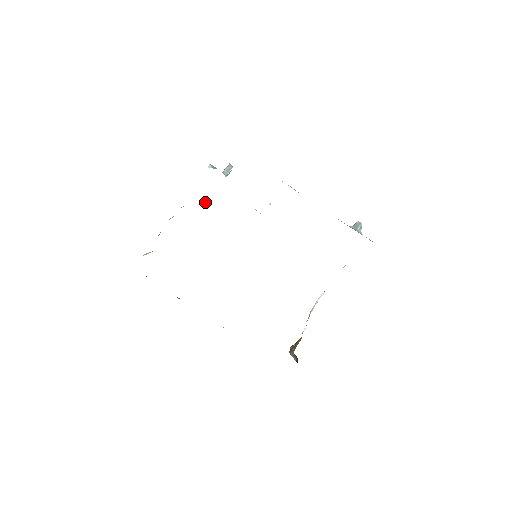
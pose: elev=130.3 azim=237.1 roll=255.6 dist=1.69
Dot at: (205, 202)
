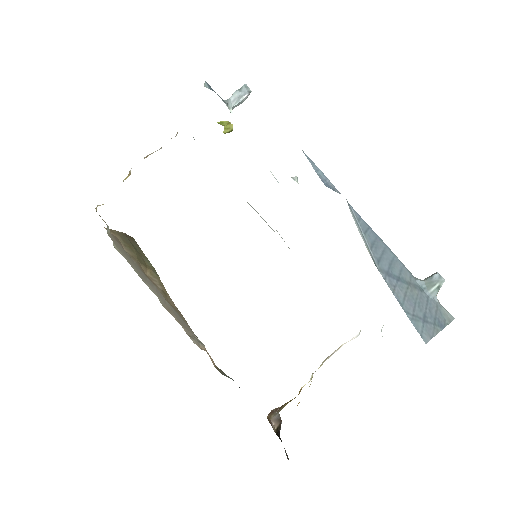
Dot at: (224, 128)
